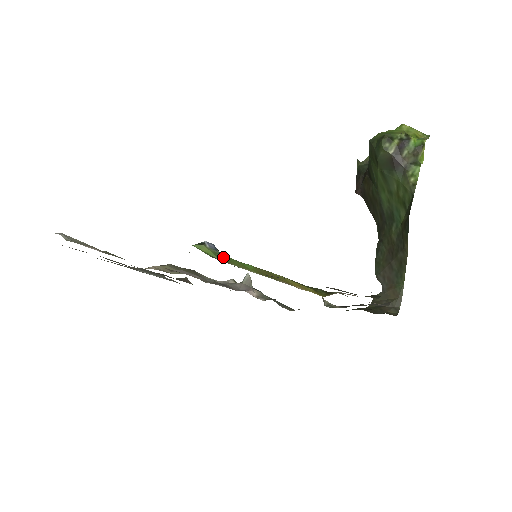
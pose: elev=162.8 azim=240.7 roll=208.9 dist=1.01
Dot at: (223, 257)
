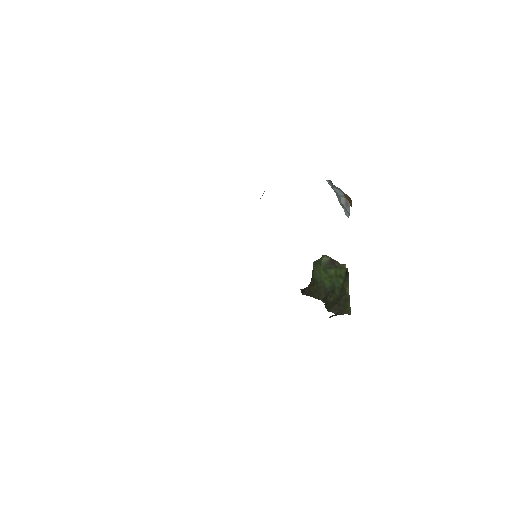
Dot at: occluded
